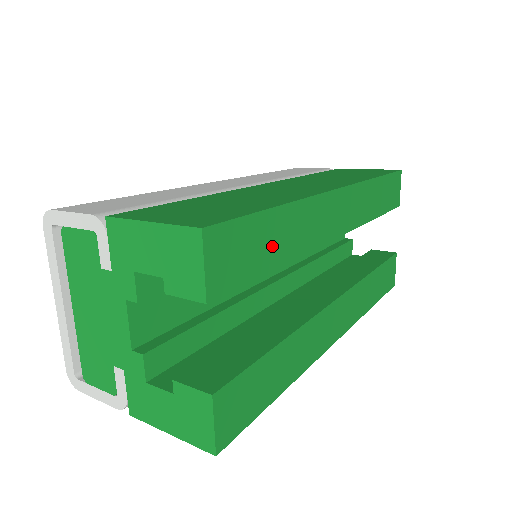
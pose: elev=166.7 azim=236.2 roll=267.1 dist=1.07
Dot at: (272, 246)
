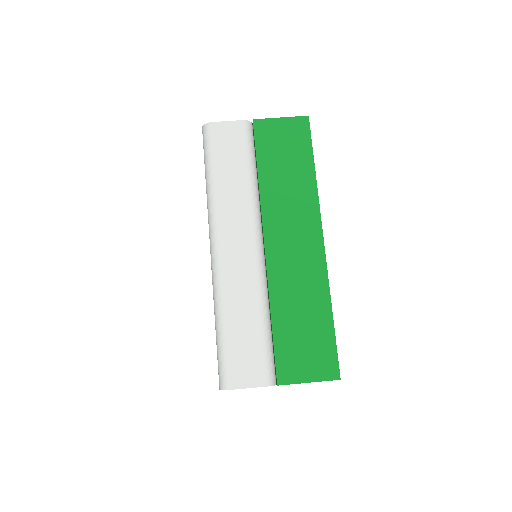
Dot at: occluded
